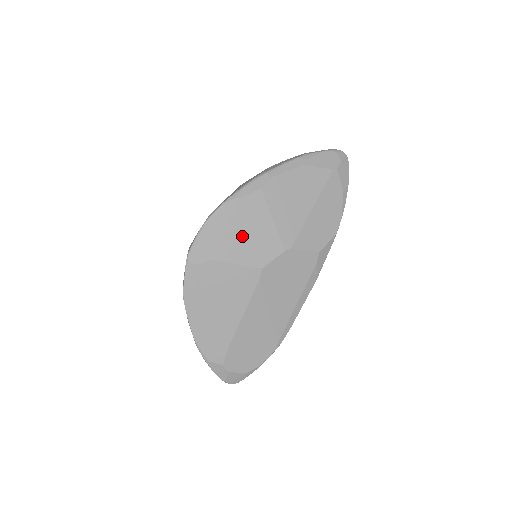
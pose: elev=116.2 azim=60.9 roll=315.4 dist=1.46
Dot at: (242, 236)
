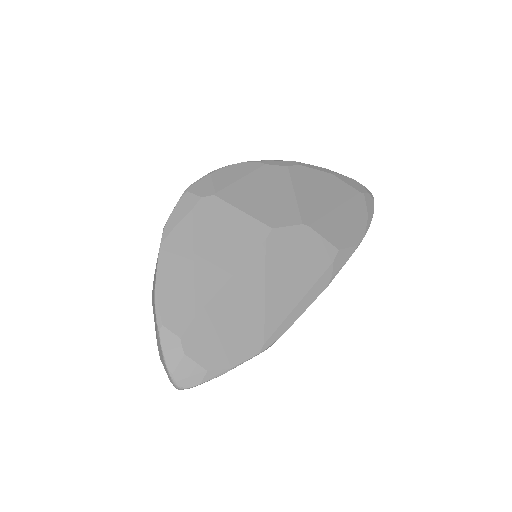
Dot at: (257, 192)
